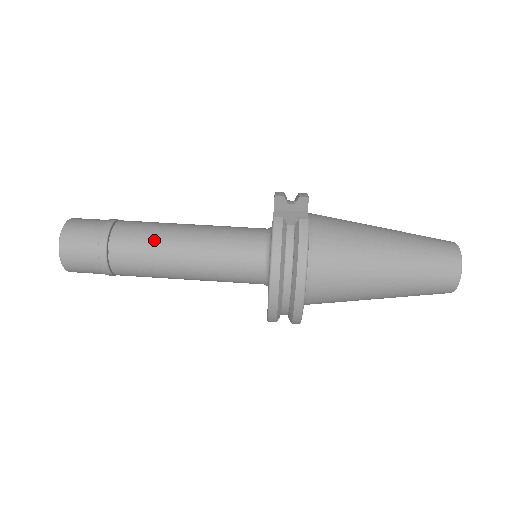
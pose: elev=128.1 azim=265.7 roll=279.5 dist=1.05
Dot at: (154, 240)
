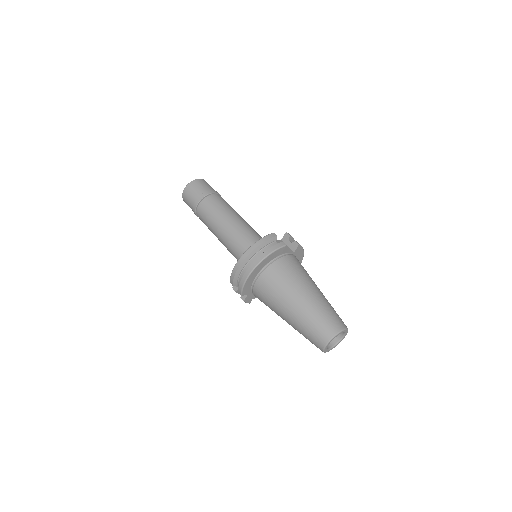
Dot at: (224, 209)
